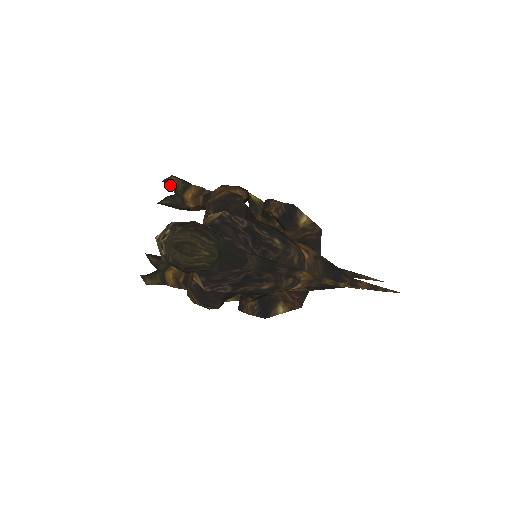
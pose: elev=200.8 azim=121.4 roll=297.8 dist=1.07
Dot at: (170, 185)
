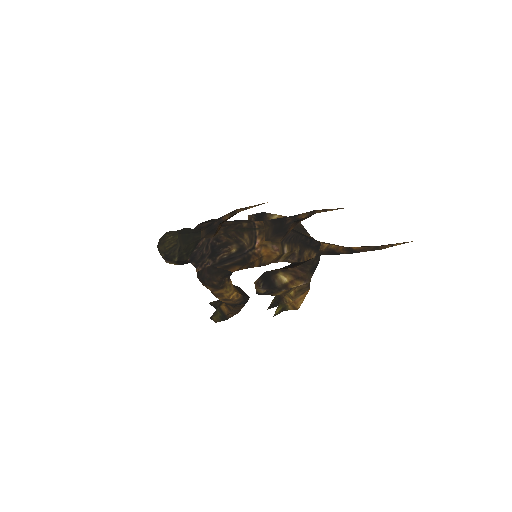
Dot at: occluded
